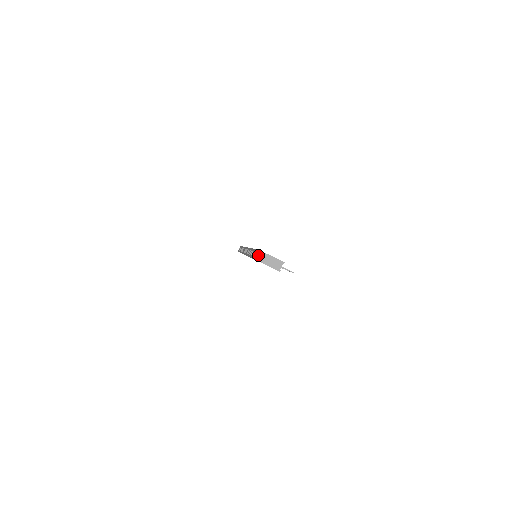
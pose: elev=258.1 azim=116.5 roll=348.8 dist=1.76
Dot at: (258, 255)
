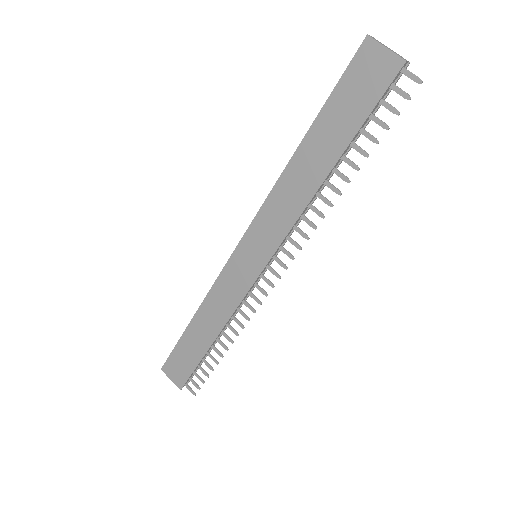
Dot at: (372, 37)
